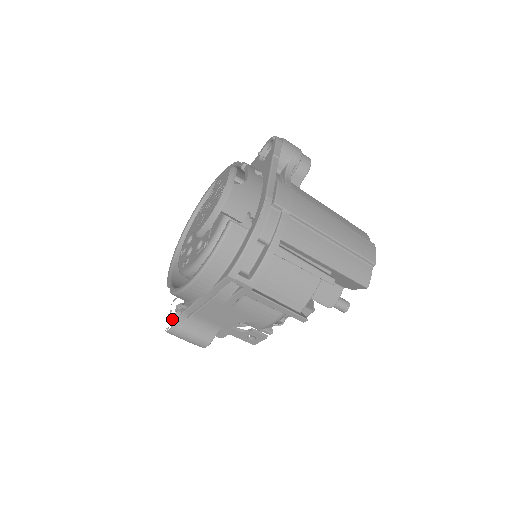
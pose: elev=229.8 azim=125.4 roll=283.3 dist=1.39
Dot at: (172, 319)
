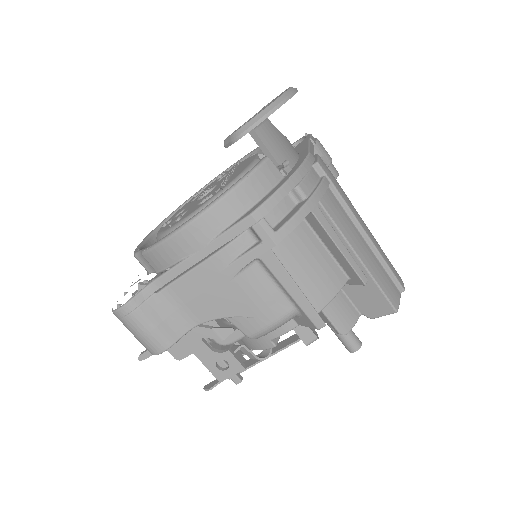
Dot at: occluded
